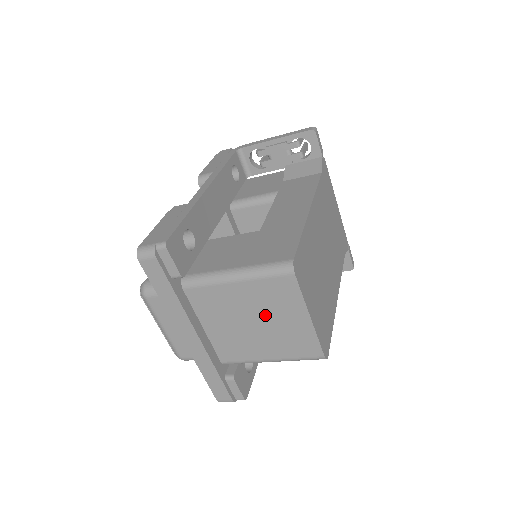
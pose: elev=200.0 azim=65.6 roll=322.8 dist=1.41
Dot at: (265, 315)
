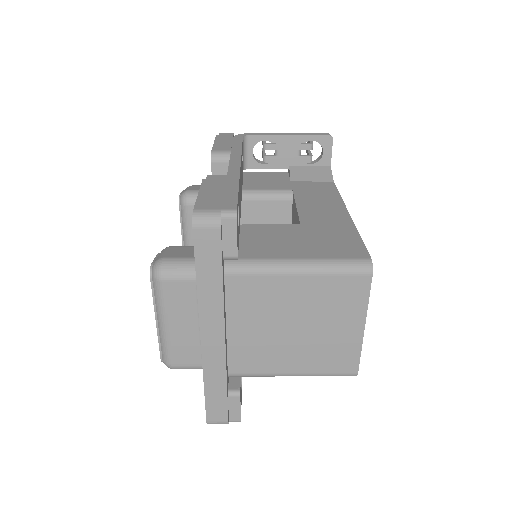
Dot at: (314, 319)
